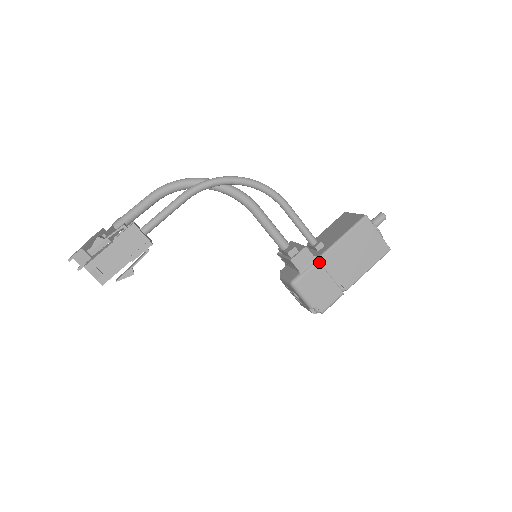
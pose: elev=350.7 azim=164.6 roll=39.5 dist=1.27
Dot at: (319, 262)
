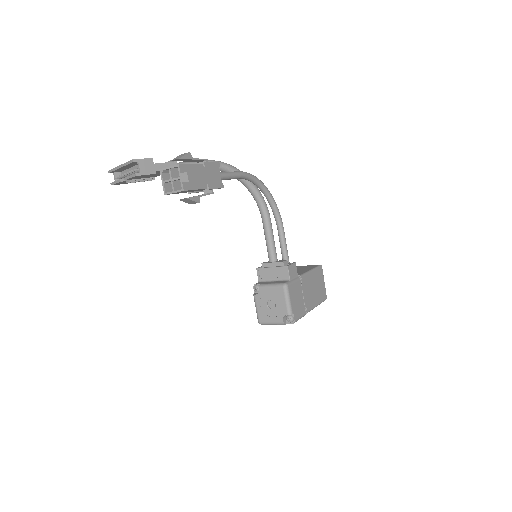
Dot at: (299, 280)
